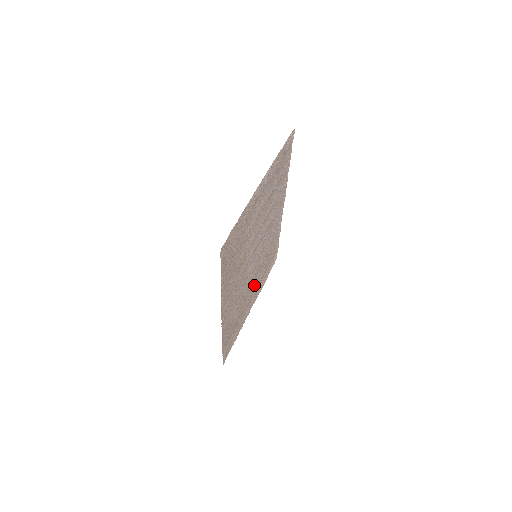
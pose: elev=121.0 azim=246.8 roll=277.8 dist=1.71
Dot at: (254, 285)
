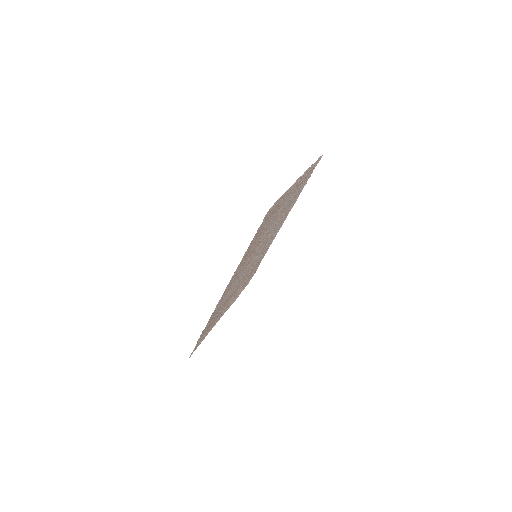
Dot at: (236, 290)
